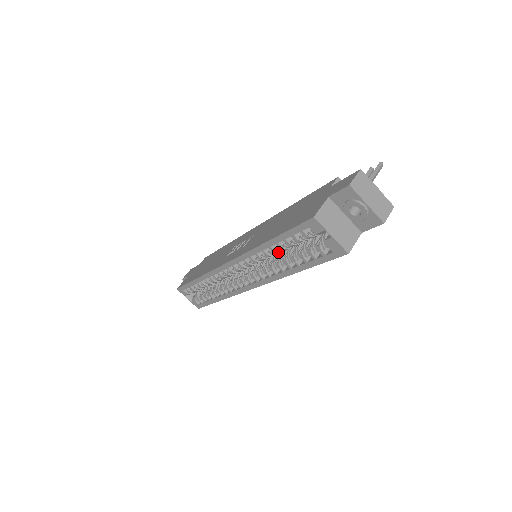
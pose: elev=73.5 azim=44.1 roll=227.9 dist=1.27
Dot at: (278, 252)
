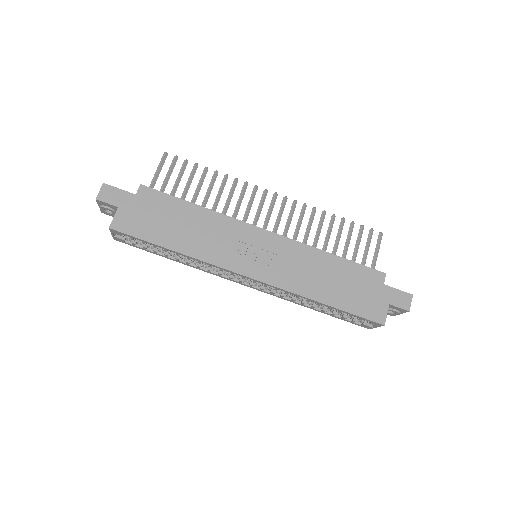
Dot at: (320, 305)
